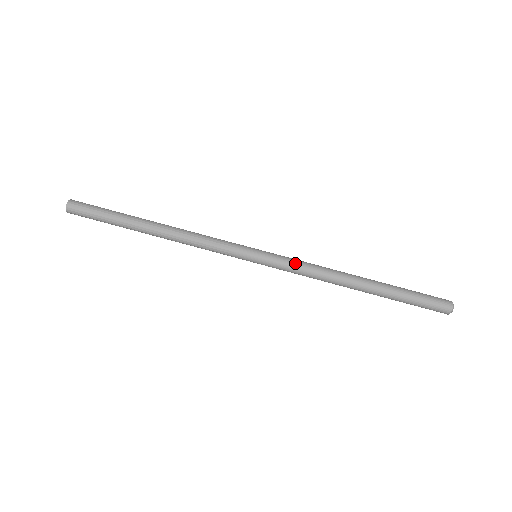
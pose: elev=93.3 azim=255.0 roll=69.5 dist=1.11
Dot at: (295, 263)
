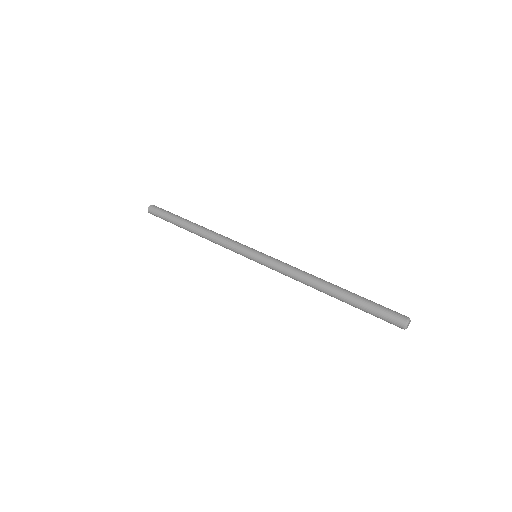
Dot at: occluded
